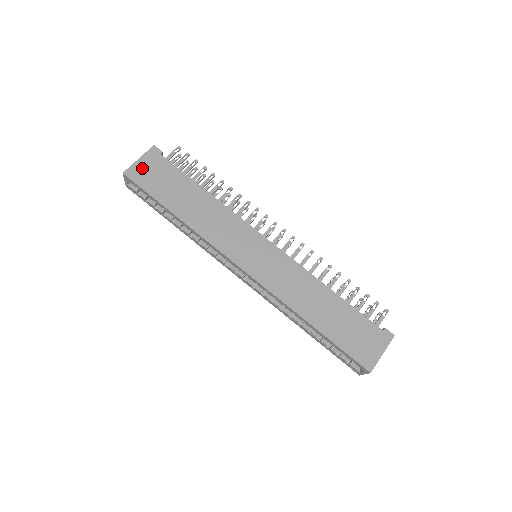
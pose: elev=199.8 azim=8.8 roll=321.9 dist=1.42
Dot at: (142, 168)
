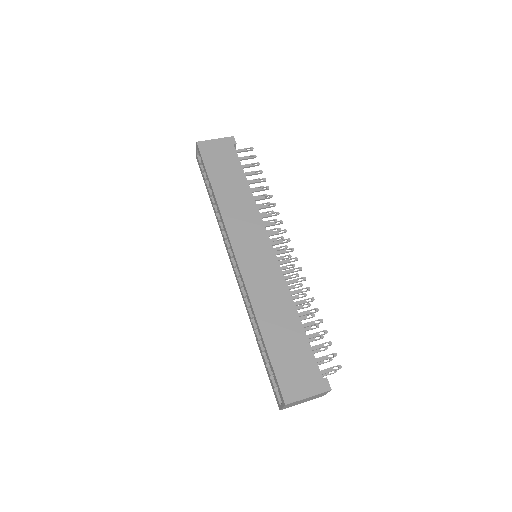
Dot at: (213, 146)
